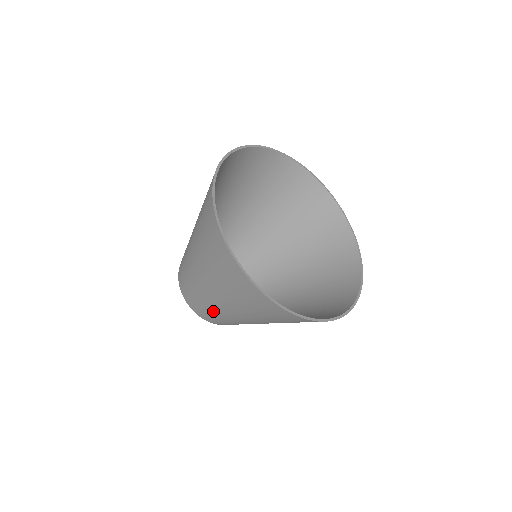
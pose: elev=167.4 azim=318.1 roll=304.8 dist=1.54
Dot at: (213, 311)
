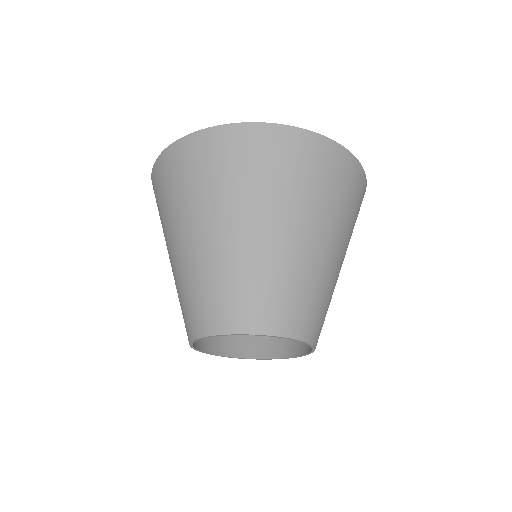
Dot at: (213, 276)
